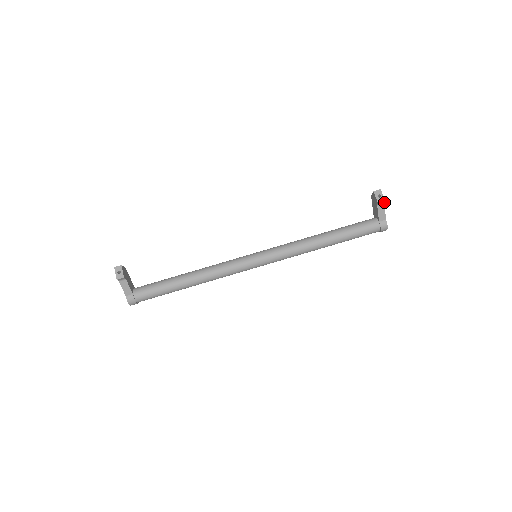
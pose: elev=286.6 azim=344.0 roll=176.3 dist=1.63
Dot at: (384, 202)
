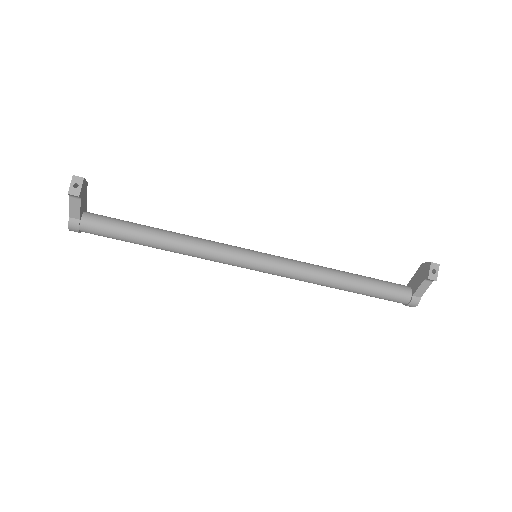
Dot at: (434, 280)
